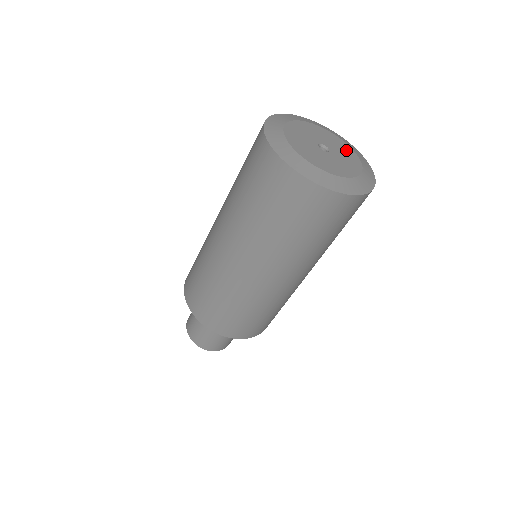
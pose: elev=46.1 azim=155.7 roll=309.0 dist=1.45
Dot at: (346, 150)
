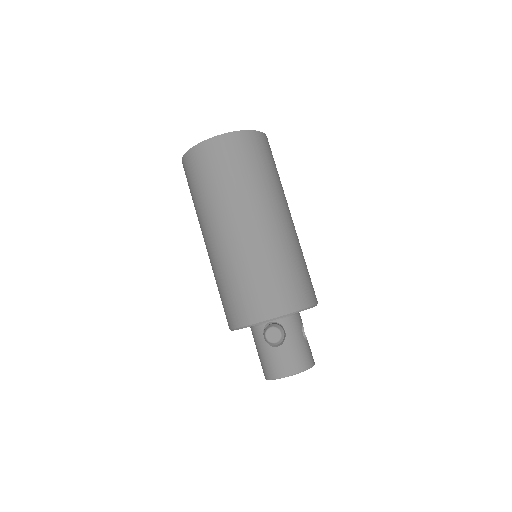
Dot at: occluded
